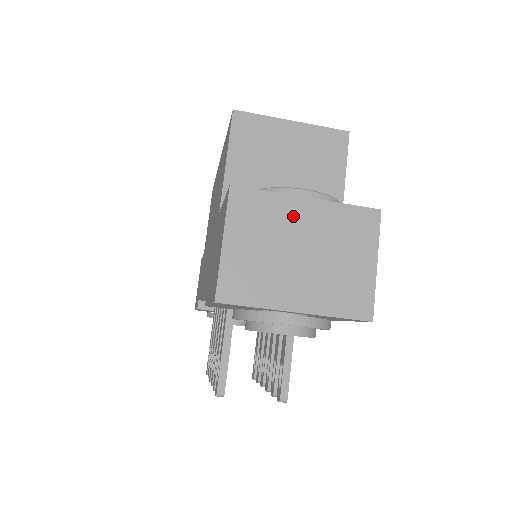
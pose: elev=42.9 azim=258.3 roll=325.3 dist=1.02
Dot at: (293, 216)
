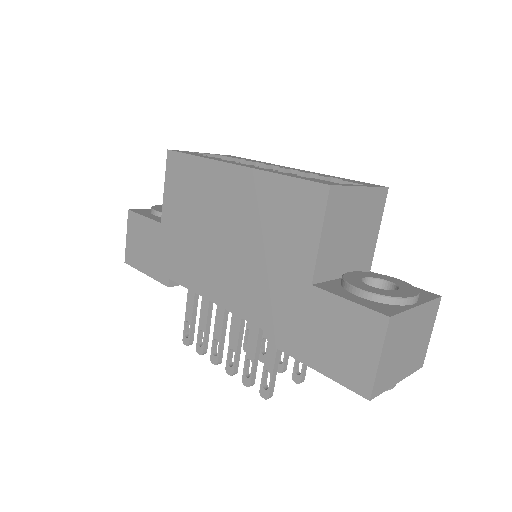
Dot at: (410, 322)
